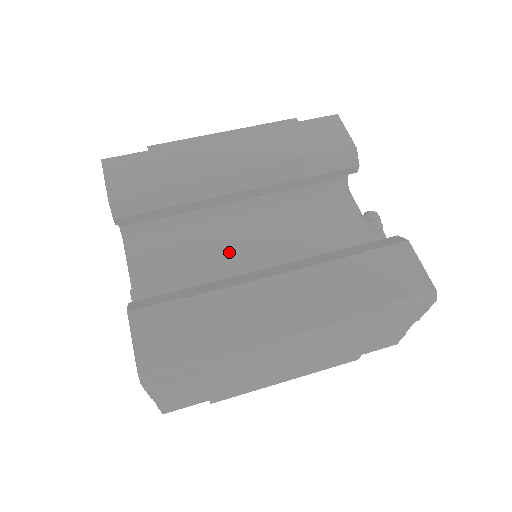
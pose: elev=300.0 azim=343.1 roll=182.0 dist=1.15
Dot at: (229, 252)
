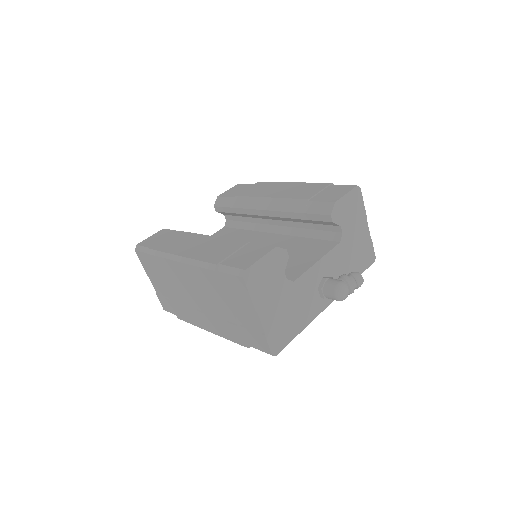
Dot at: occluded
